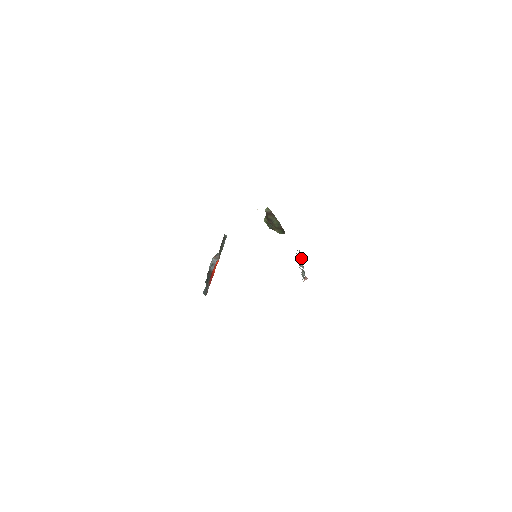
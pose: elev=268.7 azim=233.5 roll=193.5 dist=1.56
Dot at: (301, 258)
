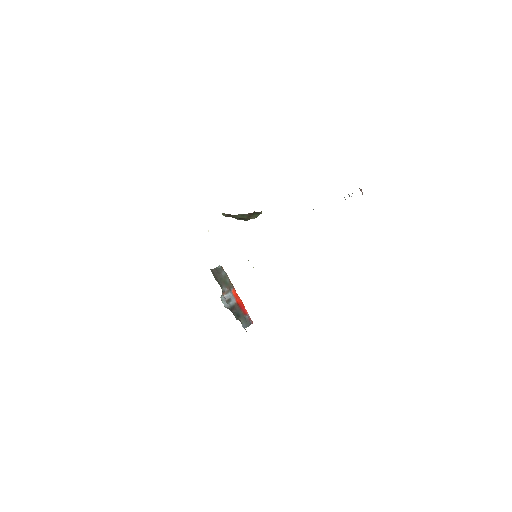
Dot at: occluded
